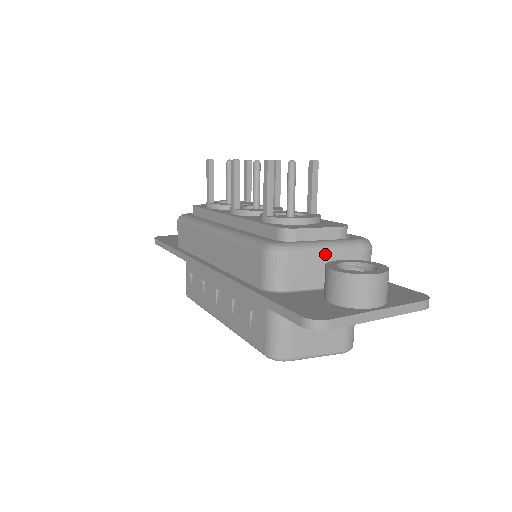
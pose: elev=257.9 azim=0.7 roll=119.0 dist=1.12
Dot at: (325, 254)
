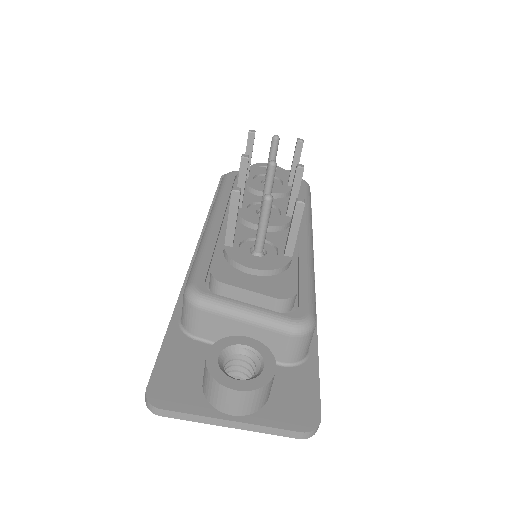
Dot at: (241, 322)
